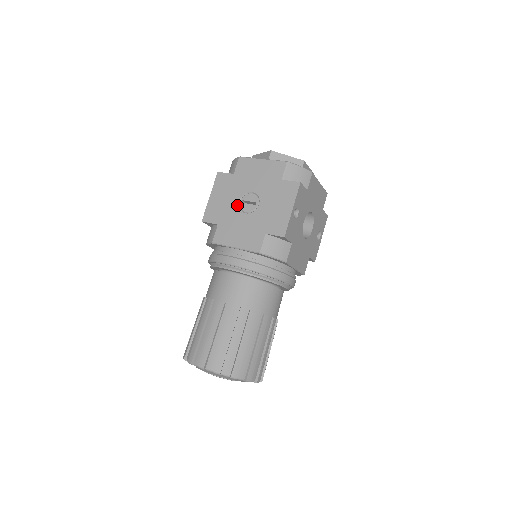
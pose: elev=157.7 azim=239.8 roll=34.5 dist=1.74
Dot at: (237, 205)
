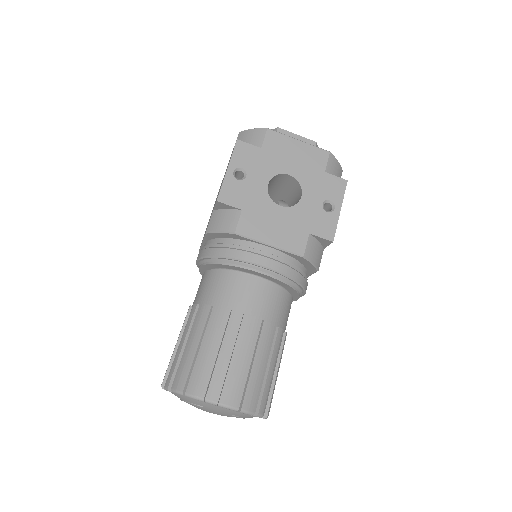
Dot at: occluded
